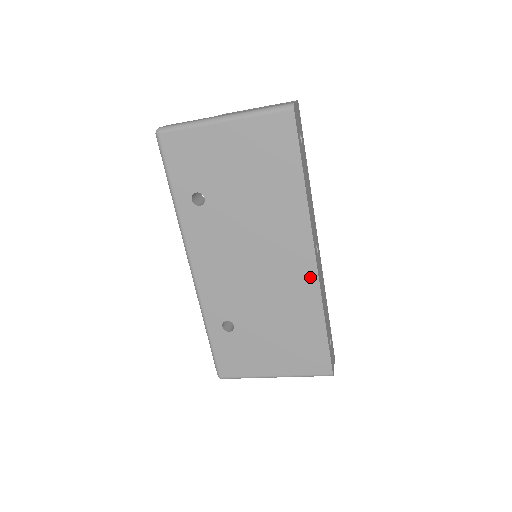
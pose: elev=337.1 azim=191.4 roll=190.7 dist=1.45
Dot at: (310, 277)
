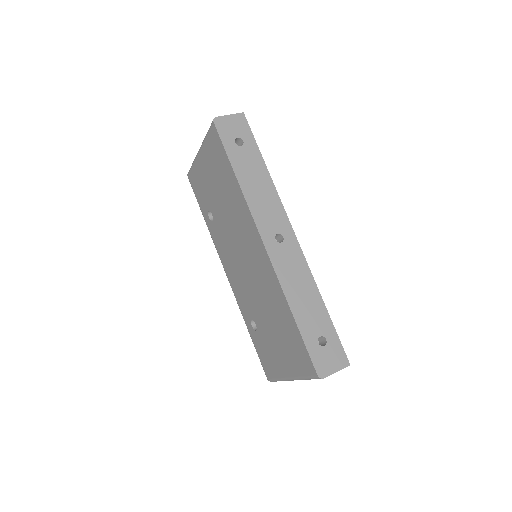
Dot at: (268, 265)
